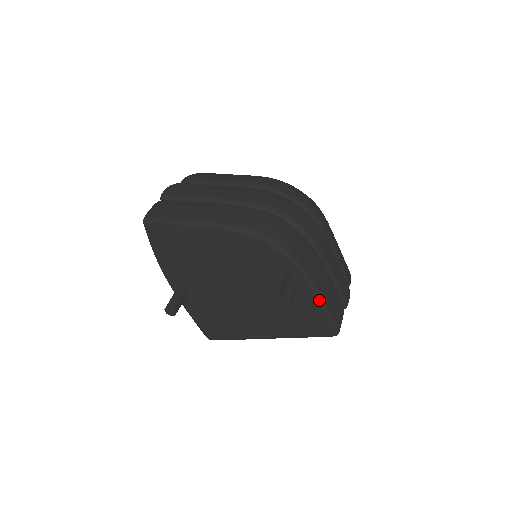
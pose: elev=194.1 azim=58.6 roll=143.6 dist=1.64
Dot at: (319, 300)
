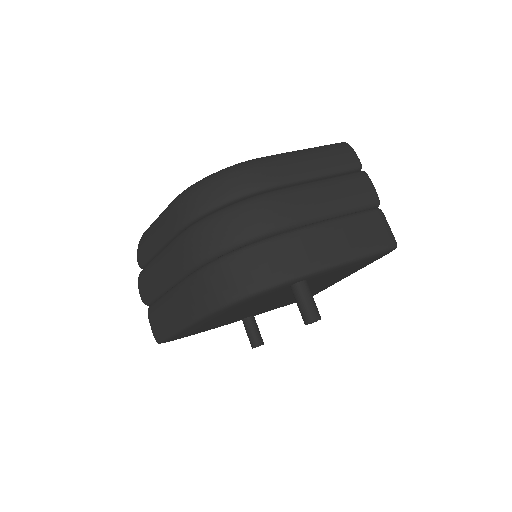
Dot at: (342, 266)
